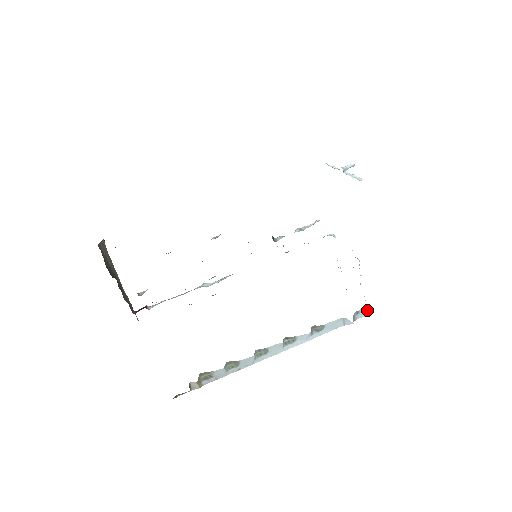
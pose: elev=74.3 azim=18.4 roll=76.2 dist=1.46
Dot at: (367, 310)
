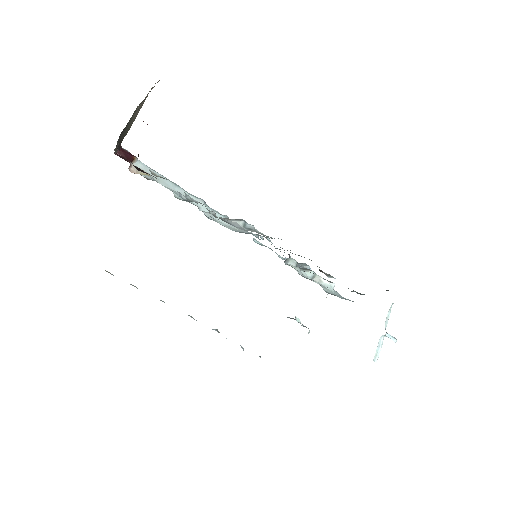
Dot at: occluded
